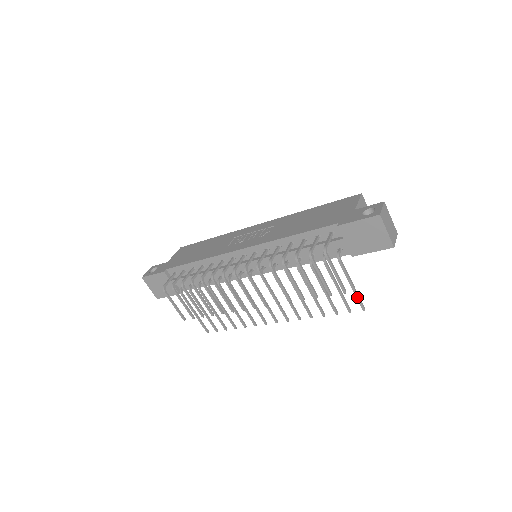
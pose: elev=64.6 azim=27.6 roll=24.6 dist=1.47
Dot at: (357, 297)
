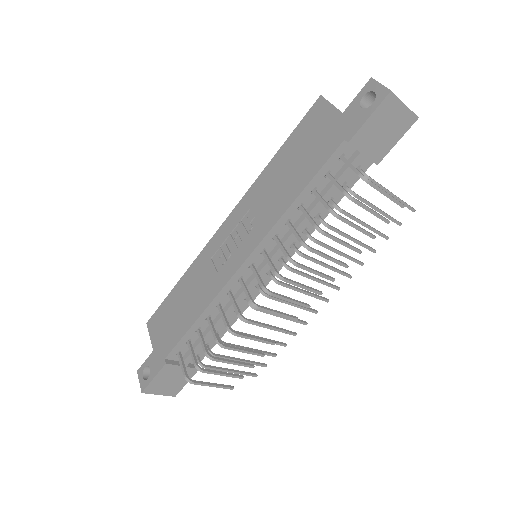
Dot at: (403, 203)
